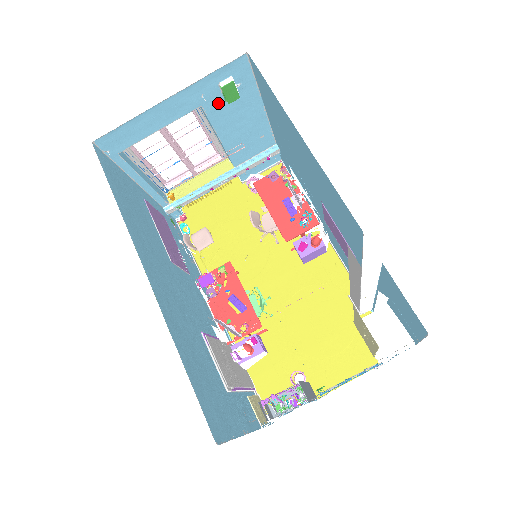
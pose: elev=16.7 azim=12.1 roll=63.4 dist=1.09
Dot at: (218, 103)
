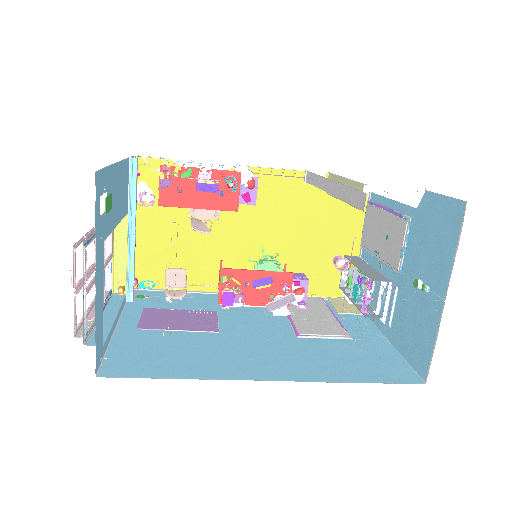
Dot at: (105, 220)
